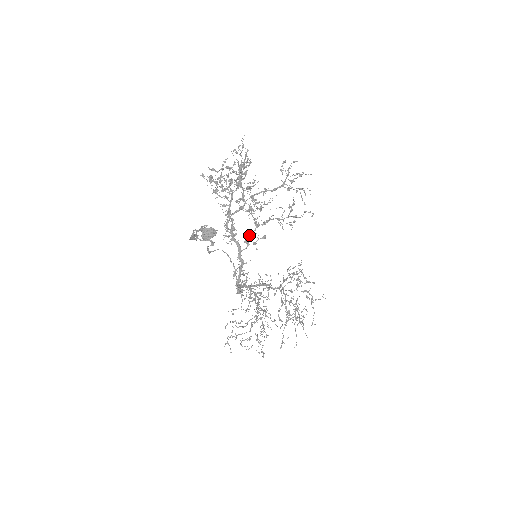
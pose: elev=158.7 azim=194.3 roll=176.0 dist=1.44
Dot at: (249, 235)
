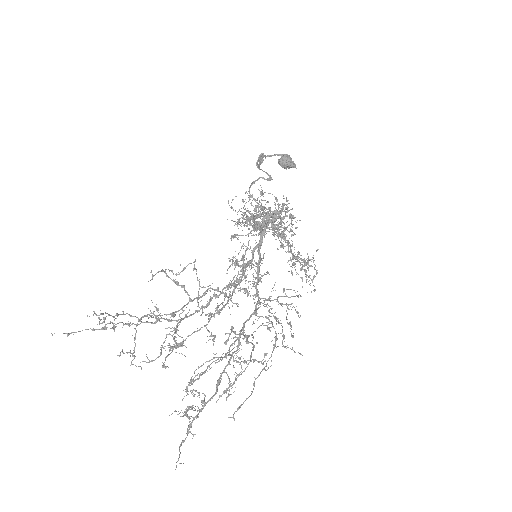
Dot at: occluded
